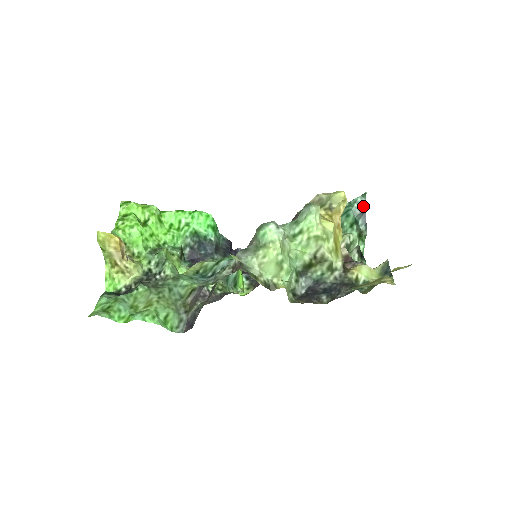
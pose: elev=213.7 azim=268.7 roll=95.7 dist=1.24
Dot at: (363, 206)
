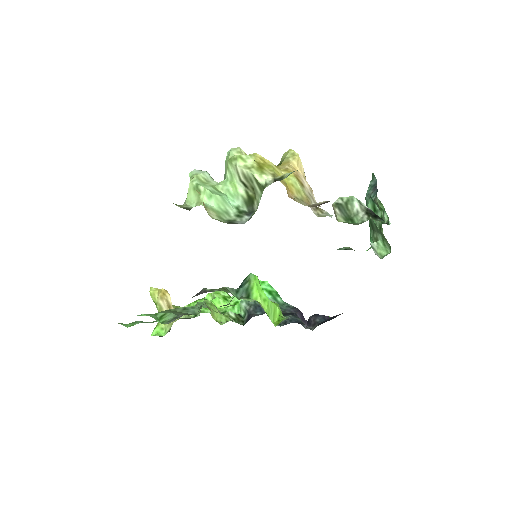
Dot at: (375, 184)
